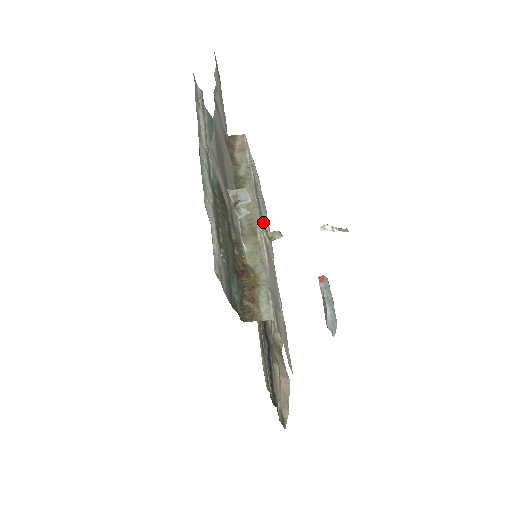
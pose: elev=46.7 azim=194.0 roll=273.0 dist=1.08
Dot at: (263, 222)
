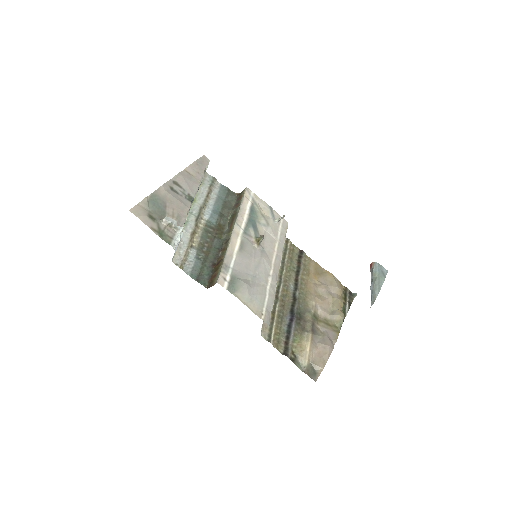
Dot at: (257, 234)
